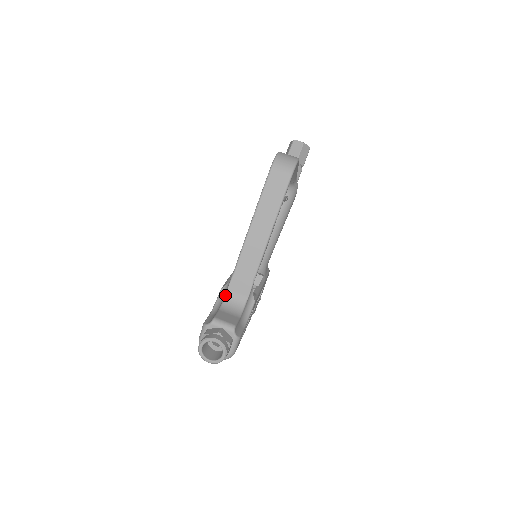
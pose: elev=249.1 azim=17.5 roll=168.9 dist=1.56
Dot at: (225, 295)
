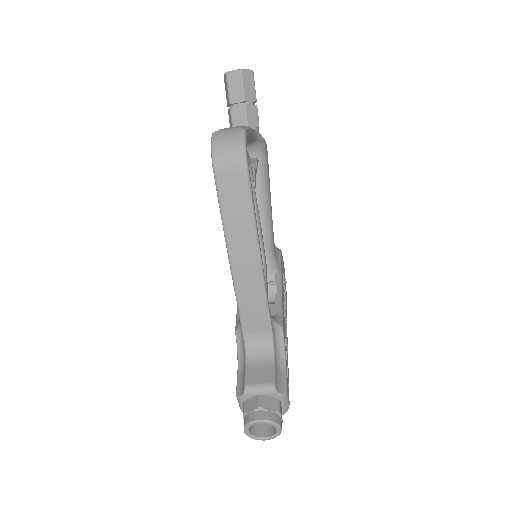
Dot at: (243, 341)
